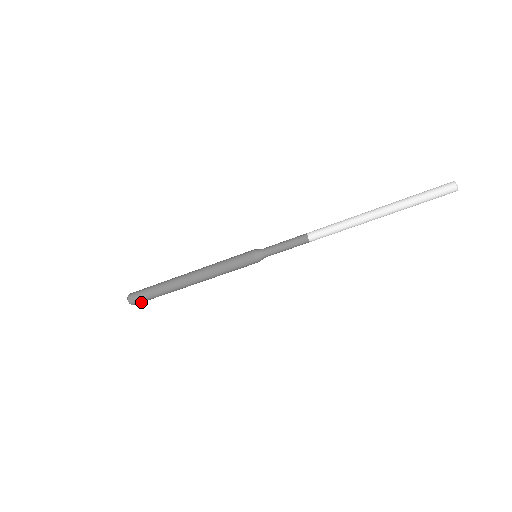
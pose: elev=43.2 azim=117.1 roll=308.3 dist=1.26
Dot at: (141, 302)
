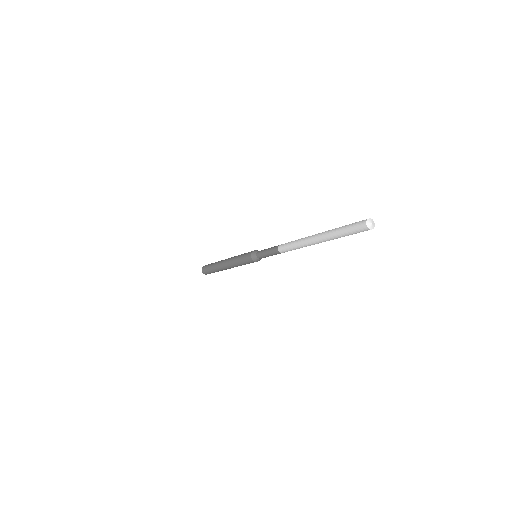
Dot at: occluded
